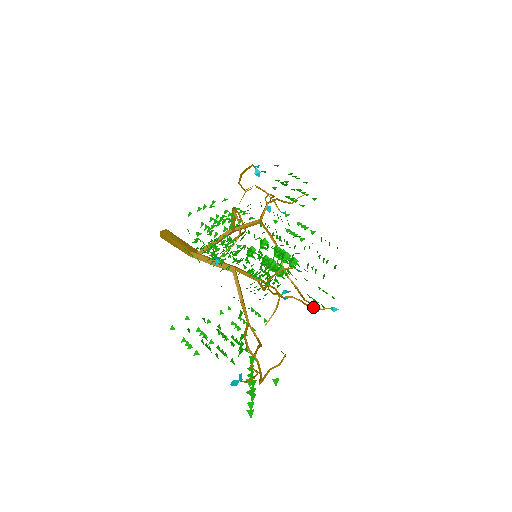
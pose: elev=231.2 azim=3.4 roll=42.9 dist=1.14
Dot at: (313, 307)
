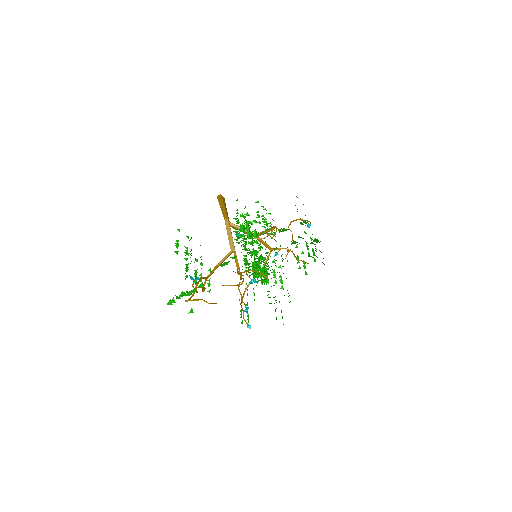
Dot at: (248, 308)
